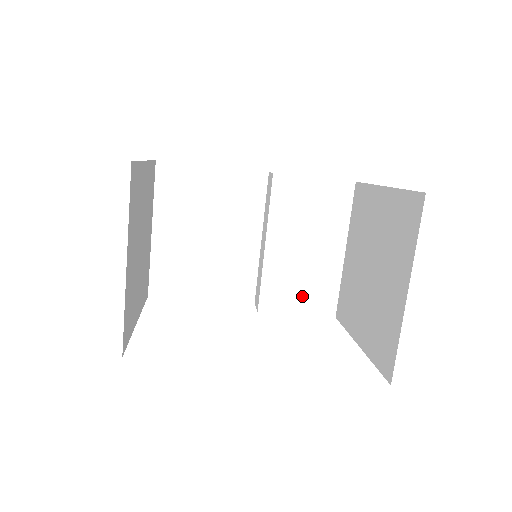
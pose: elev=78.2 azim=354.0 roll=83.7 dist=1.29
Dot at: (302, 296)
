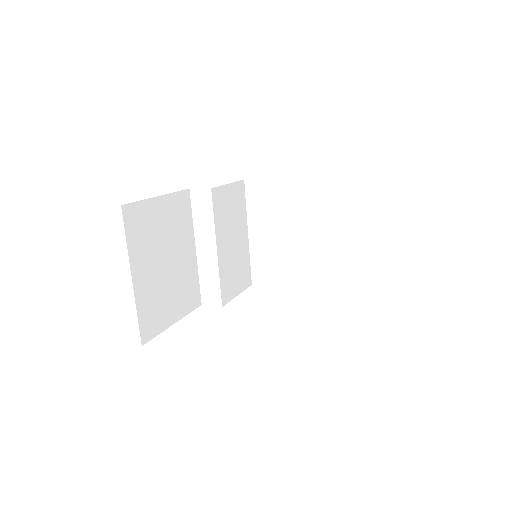
Dot at: (238, 279)
